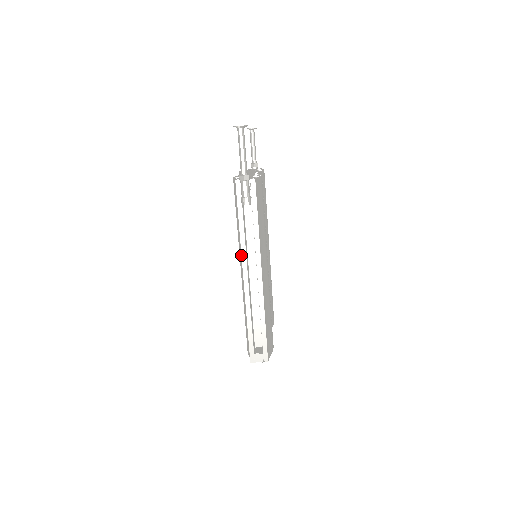
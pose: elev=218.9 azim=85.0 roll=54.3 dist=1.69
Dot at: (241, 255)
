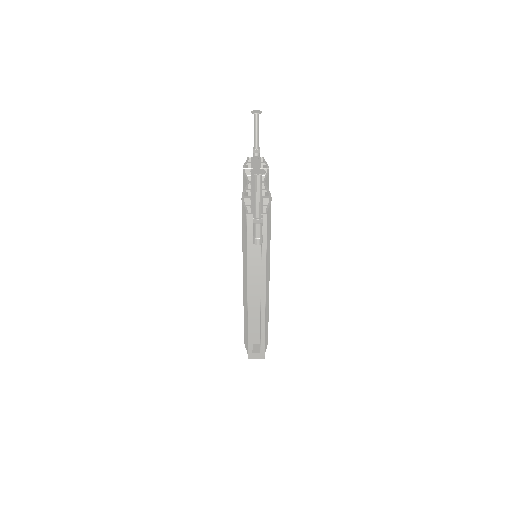
Dot at: (247, 278)
